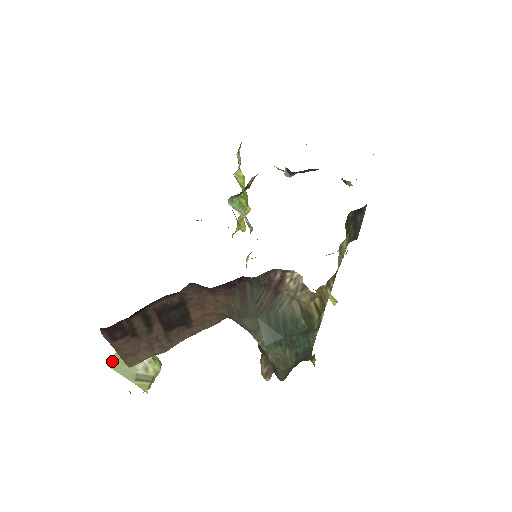
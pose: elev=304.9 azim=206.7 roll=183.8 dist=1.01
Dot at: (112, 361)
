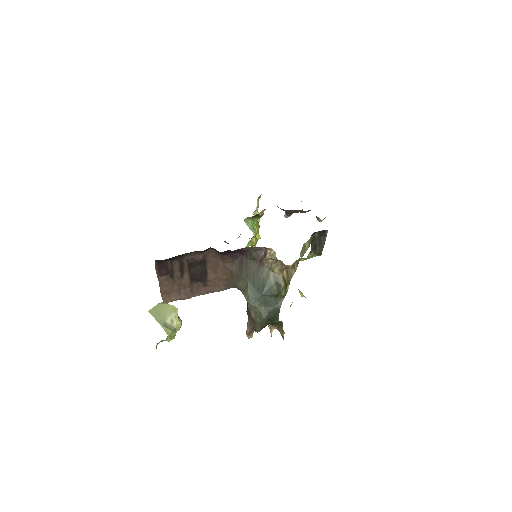
Dot at: (152, 310)
